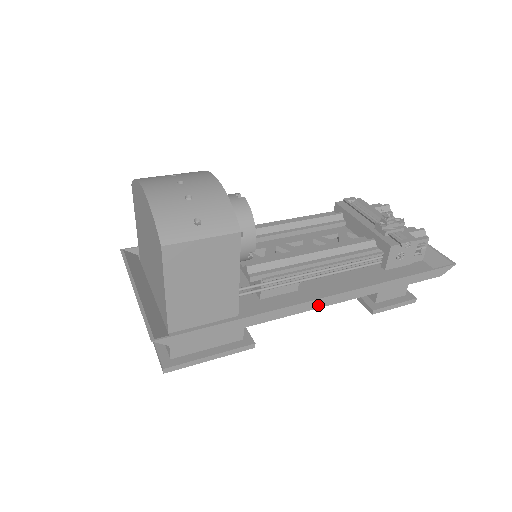
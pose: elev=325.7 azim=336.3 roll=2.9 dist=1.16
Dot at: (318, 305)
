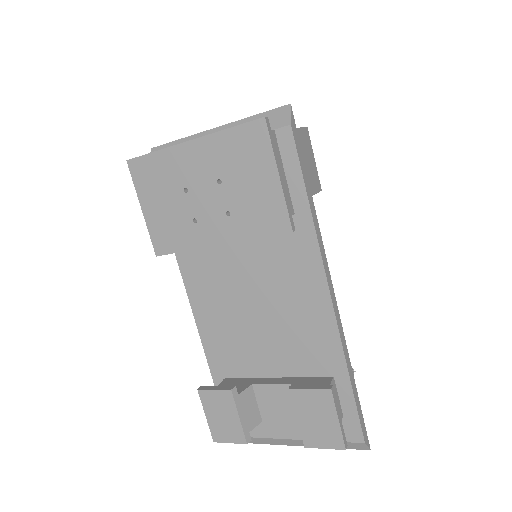
Dot at: (330, 287)
